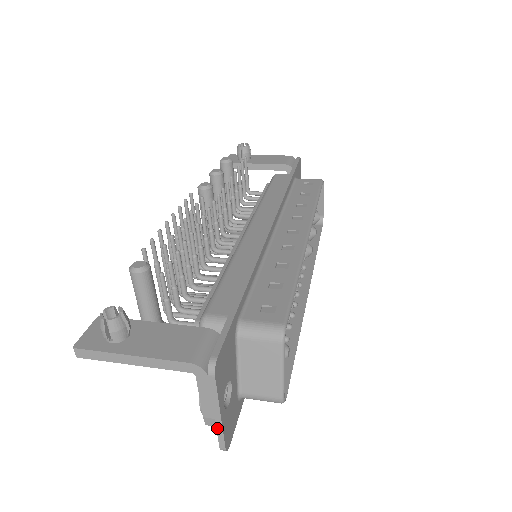
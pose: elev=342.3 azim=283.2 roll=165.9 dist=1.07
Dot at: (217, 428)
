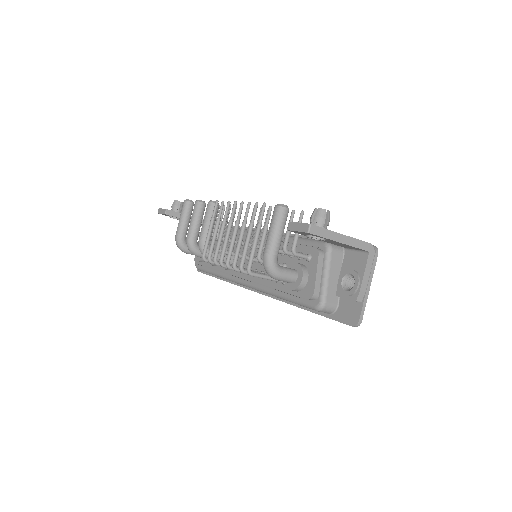
Dot at: (364, 300)
